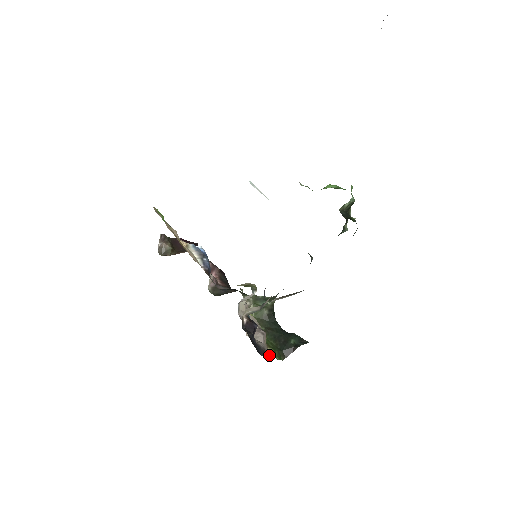
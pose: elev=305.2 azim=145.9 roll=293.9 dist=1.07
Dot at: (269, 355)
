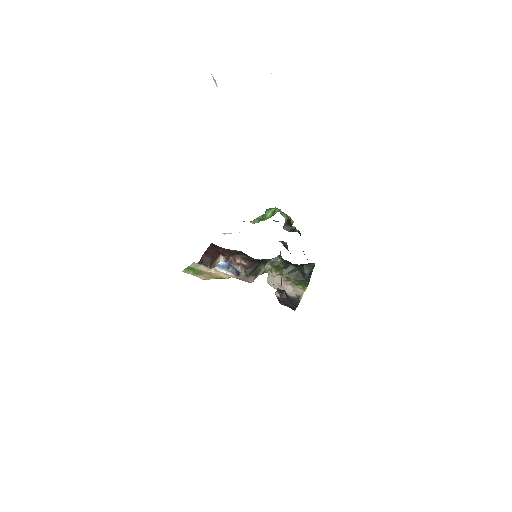
Dot at: (301, 295)
